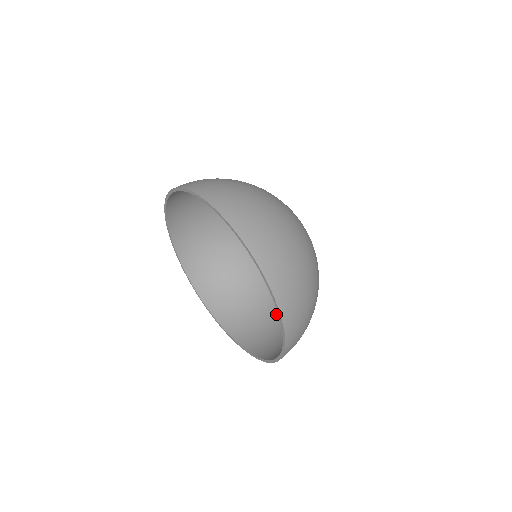
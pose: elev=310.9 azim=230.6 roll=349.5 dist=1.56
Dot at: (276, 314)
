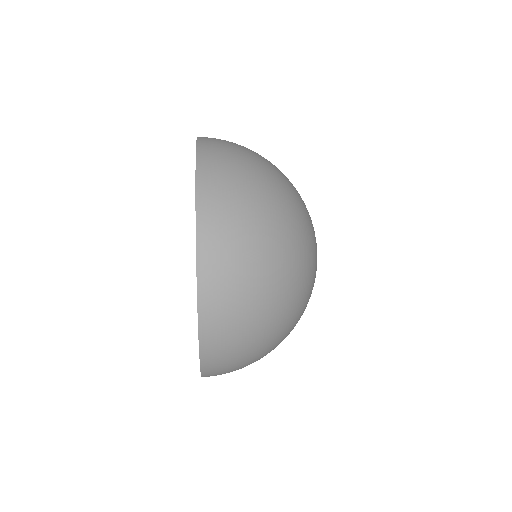
Dot at: occluded
